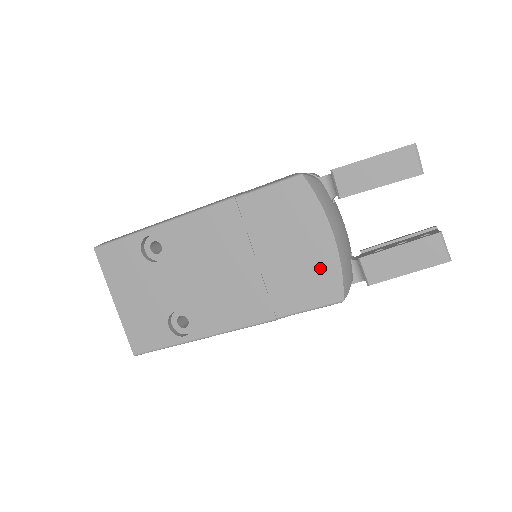
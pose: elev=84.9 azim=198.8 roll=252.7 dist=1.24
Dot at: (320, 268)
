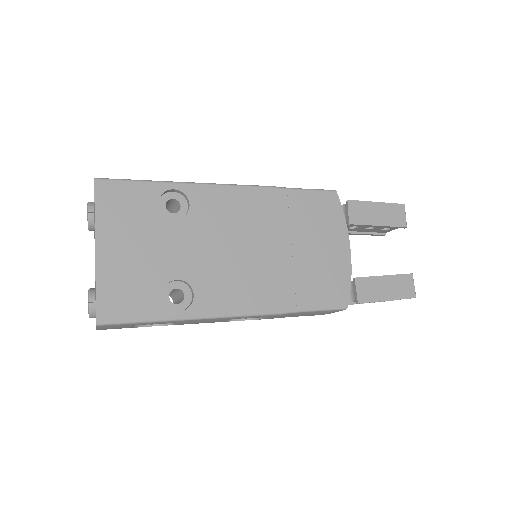
Dot at: (335, 273)
